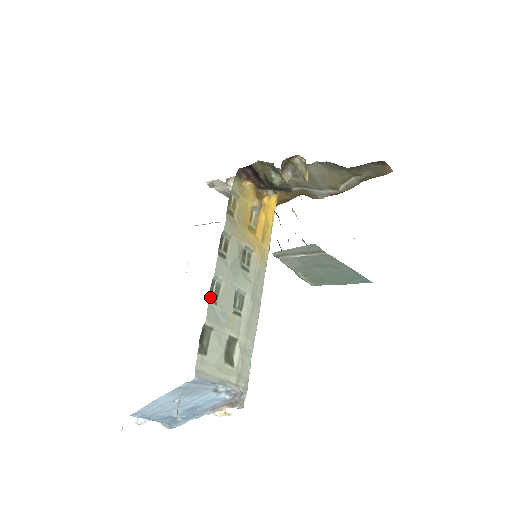
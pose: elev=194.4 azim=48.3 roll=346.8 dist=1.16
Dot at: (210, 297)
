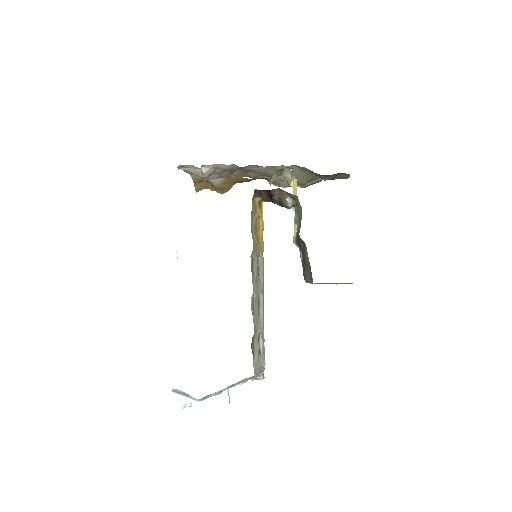
Dot at: occluded
